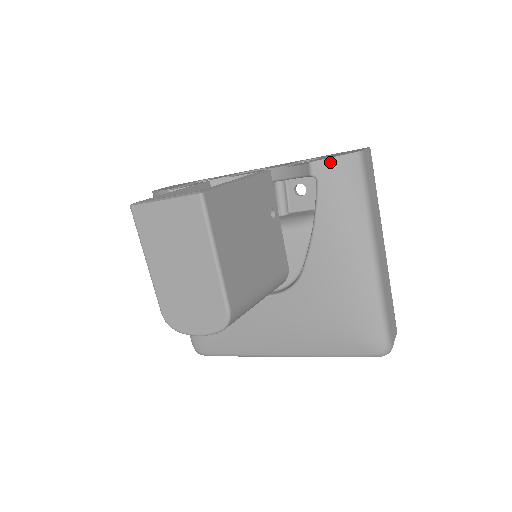
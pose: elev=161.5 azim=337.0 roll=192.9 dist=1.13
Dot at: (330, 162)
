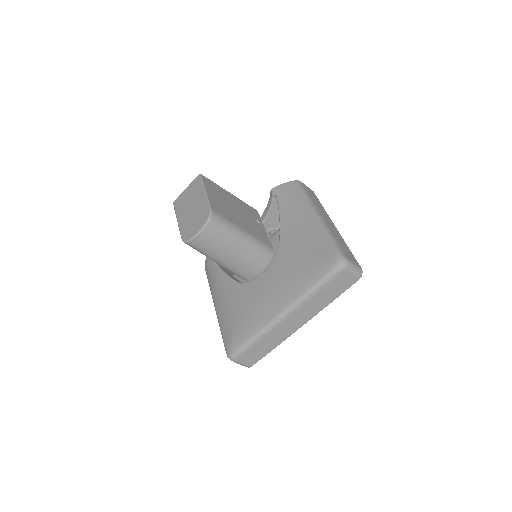
Dot at: (281, 186)
